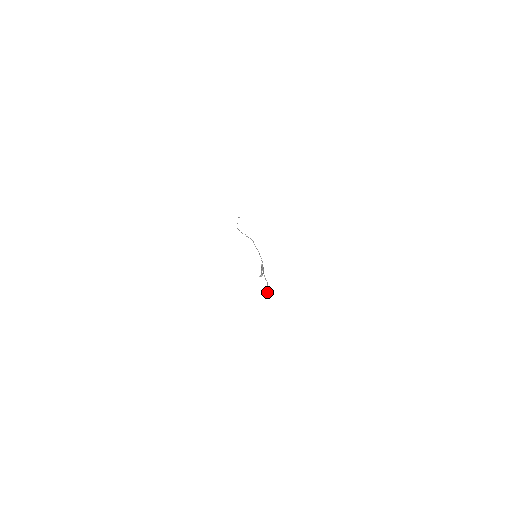
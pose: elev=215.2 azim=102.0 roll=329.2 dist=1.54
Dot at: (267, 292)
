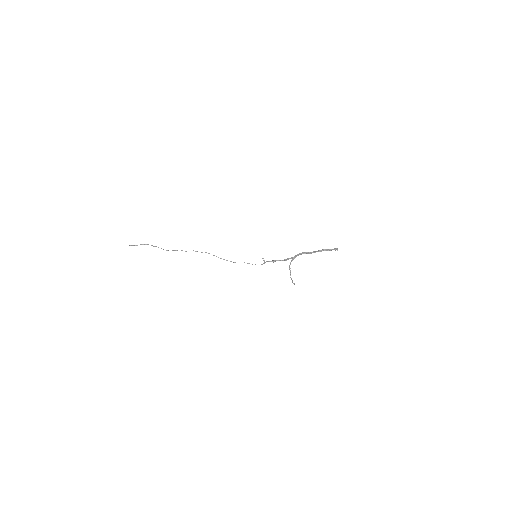
Dot at: (292, 280)
